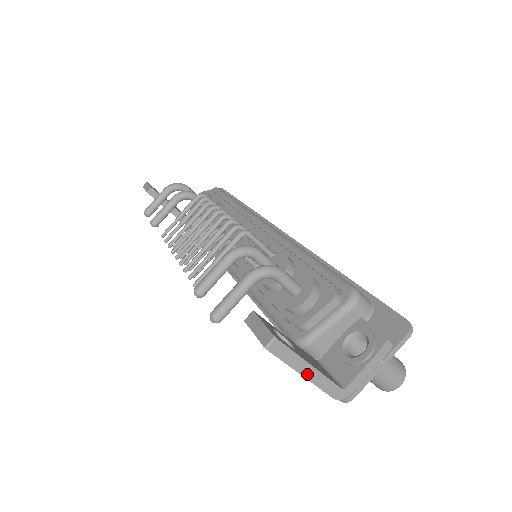
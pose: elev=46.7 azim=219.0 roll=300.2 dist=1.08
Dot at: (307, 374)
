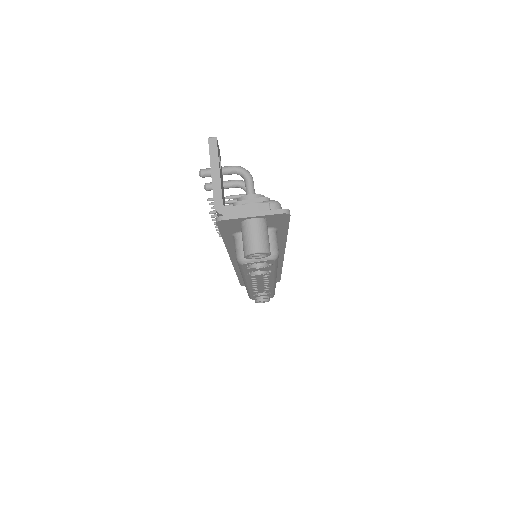
Dot at: (214, 173)
